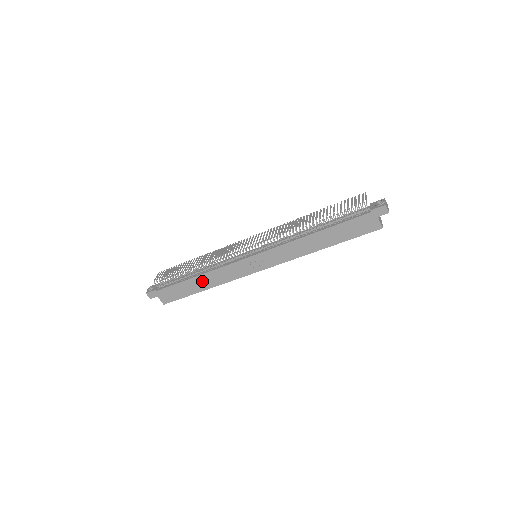
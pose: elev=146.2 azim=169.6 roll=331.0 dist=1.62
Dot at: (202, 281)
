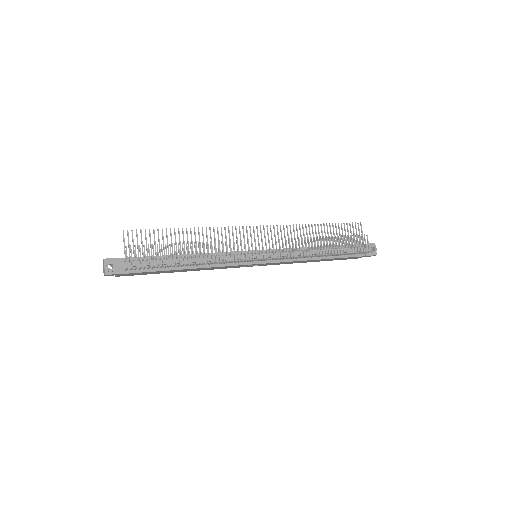
Dot at: (189, 270)
